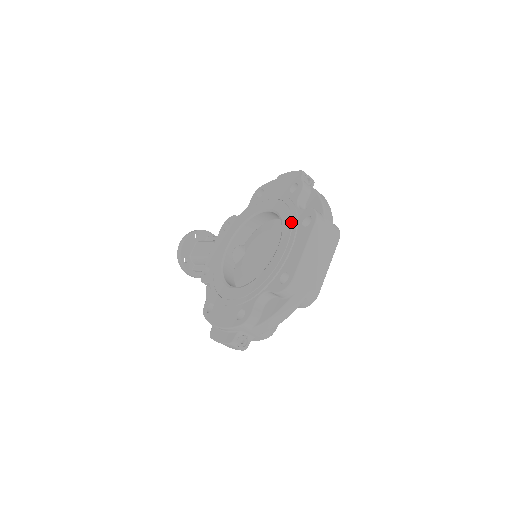
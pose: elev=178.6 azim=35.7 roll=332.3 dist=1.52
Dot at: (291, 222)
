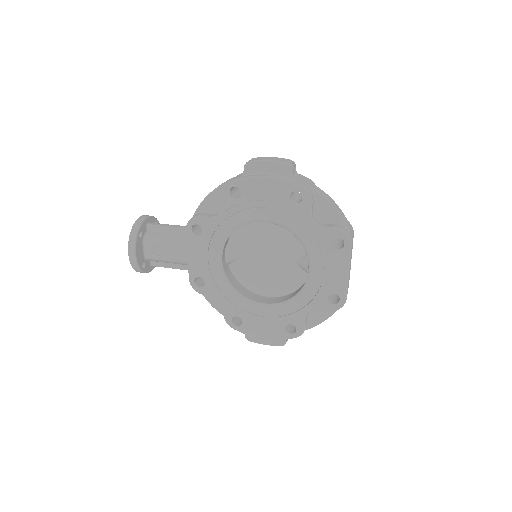
Dot at: (317, 244)
